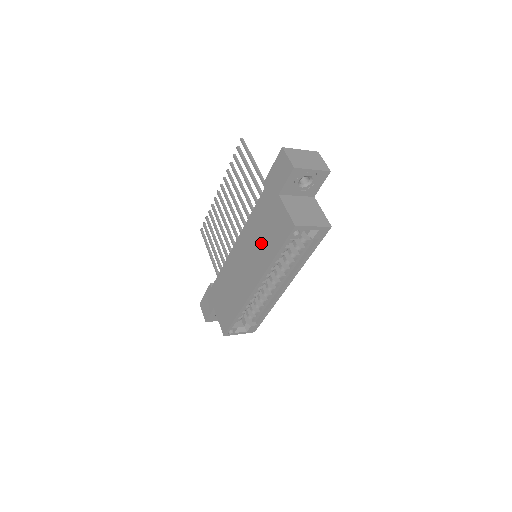
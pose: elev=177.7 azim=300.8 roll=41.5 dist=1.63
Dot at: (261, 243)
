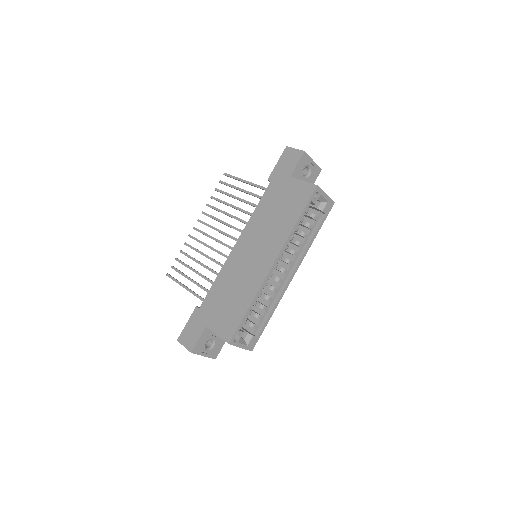
Dot at: (275, 222)
